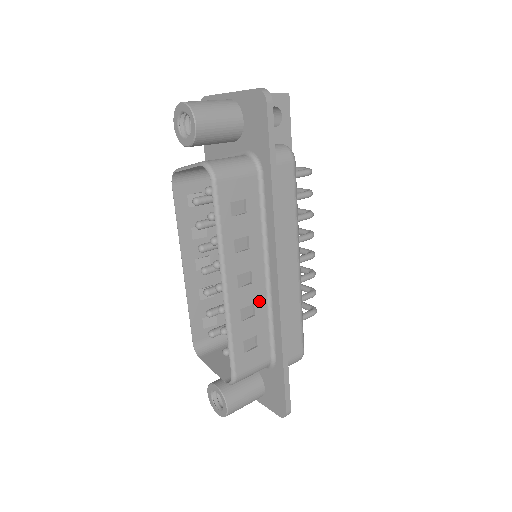
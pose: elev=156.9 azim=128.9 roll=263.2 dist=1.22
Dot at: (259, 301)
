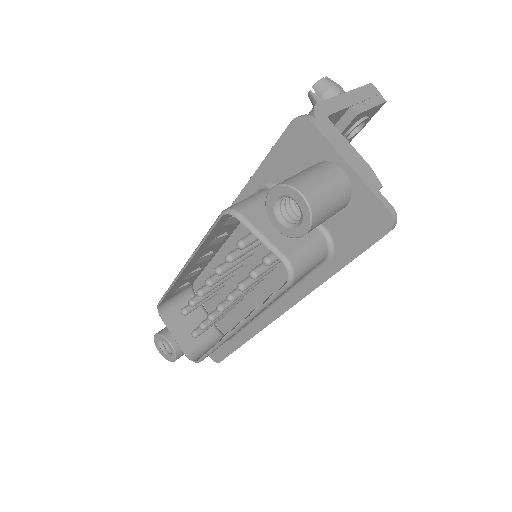
Dot at: occluded
